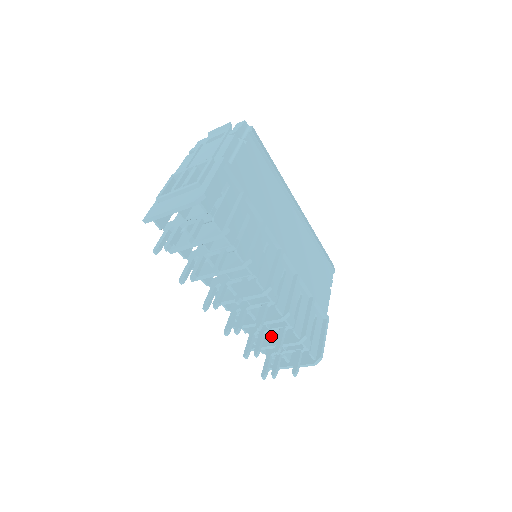
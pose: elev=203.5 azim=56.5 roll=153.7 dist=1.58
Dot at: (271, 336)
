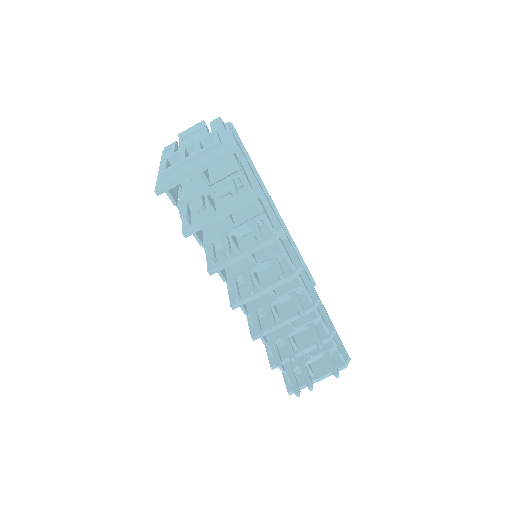
Dot at: (294, 342)
